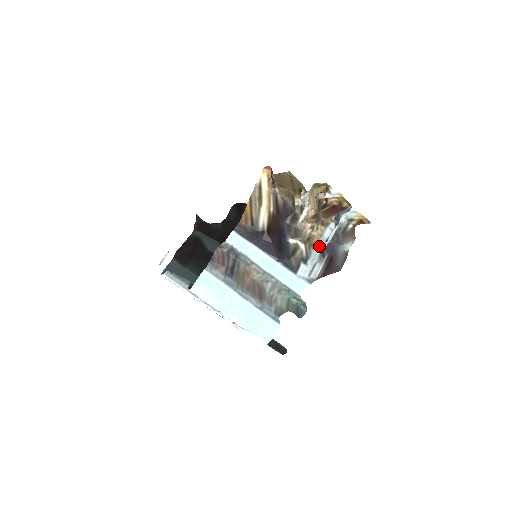
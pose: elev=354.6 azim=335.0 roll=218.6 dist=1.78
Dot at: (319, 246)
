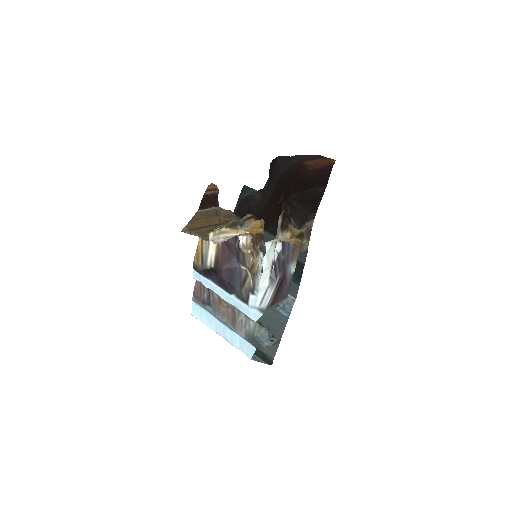
Dot at: (258, 277)
